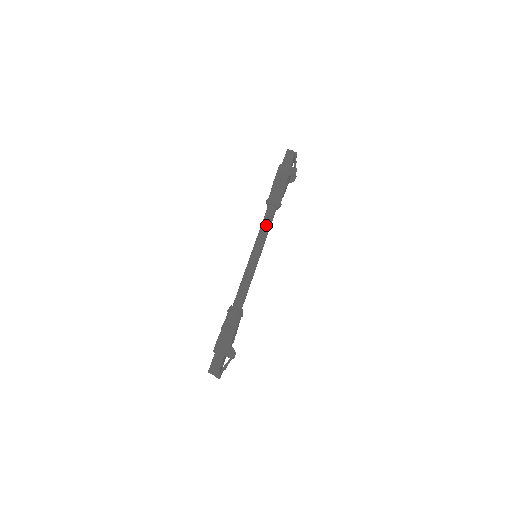
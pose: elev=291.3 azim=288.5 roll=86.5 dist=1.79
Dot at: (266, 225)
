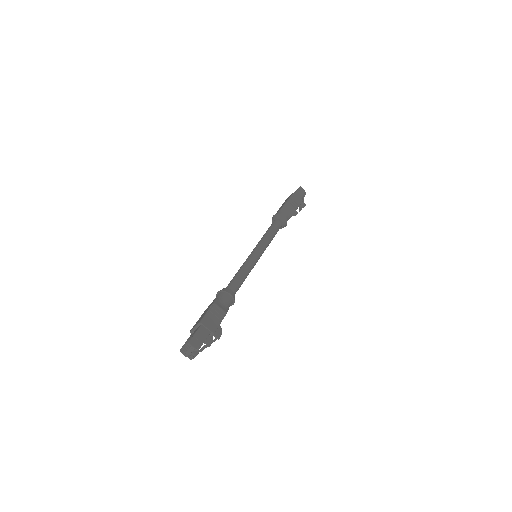
Dot at: (272, 234)
